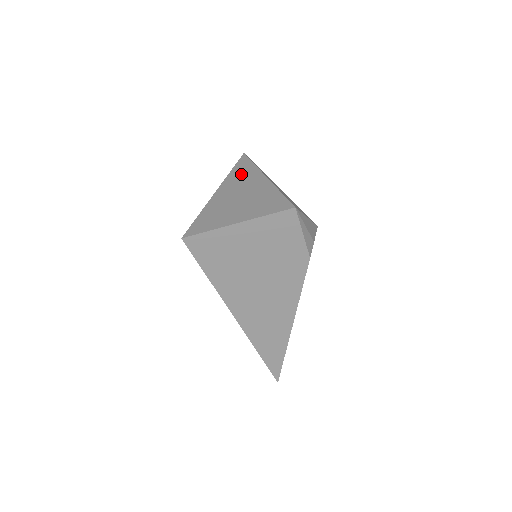
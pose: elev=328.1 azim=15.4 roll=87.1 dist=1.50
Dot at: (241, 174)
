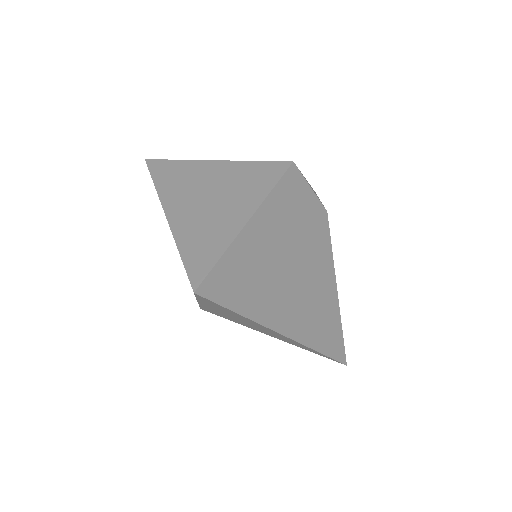
Dot at: (173, 179)
